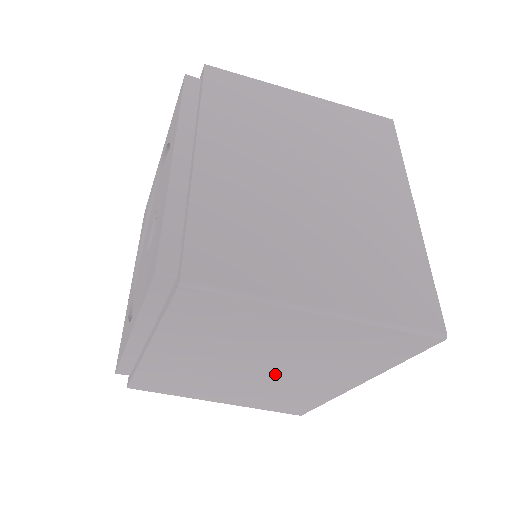
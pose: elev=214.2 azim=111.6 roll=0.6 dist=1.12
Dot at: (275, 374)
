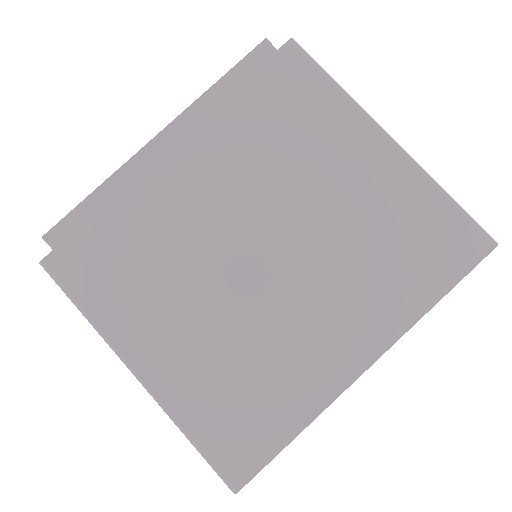
Dot at: (279, 282)
